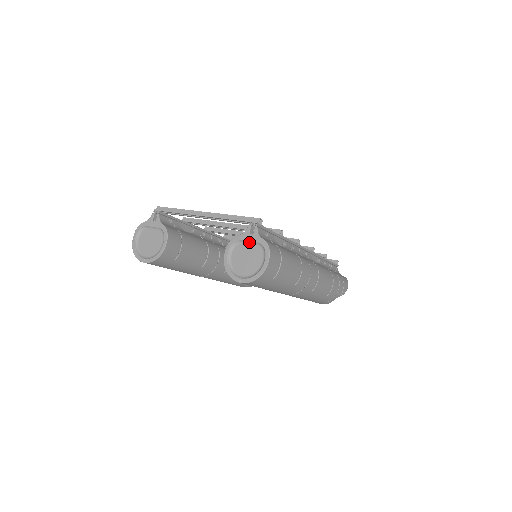
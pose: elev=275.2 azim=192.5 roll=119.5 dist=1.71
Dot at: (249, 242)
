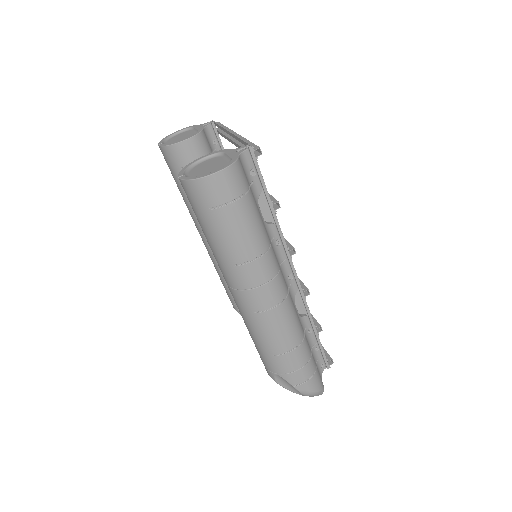
Dot at: (227, 156)
